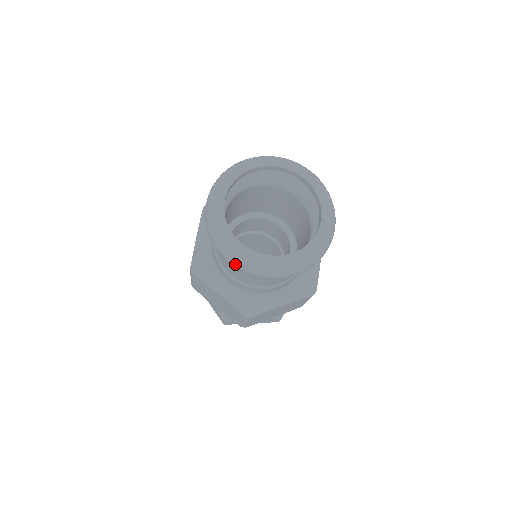
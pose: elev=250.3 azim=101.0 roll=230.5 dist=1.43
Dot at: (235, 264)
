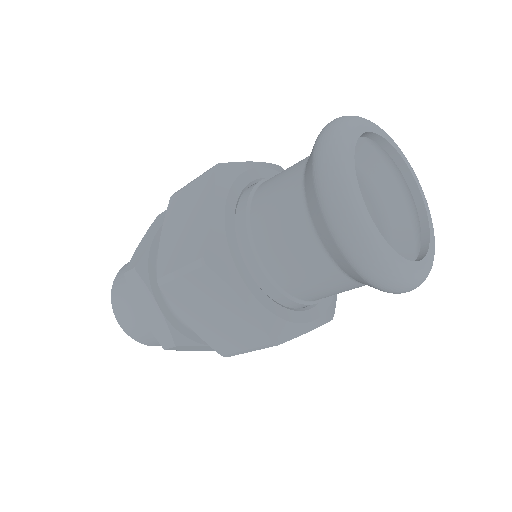
Dot at: (366, 262)
